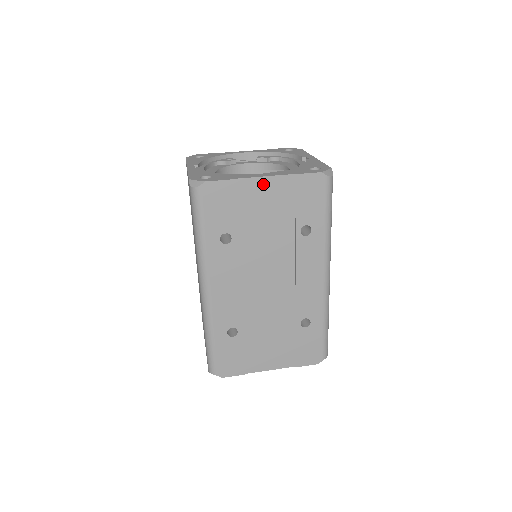
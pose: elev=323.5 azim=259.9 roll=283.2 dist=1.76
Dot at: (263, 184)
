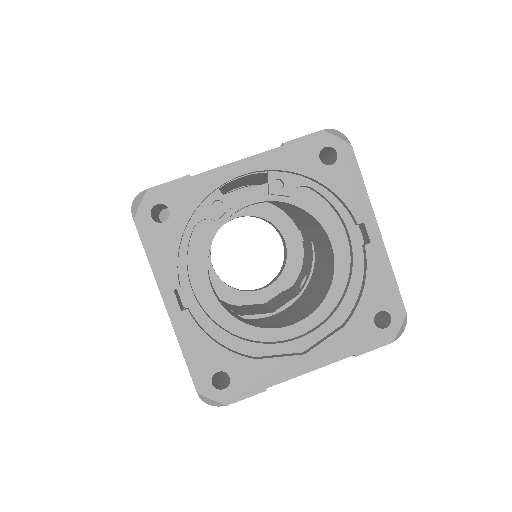
Dot at: occluded
